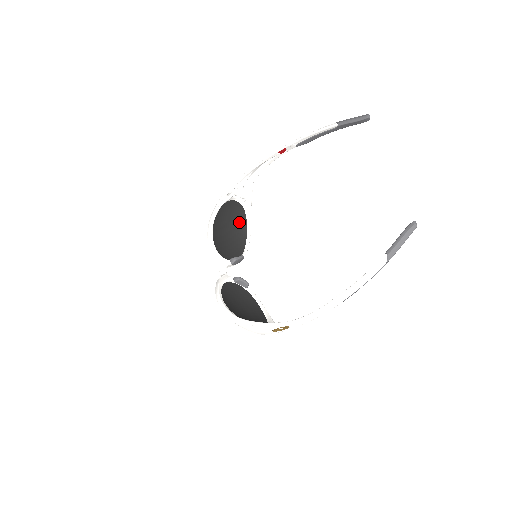
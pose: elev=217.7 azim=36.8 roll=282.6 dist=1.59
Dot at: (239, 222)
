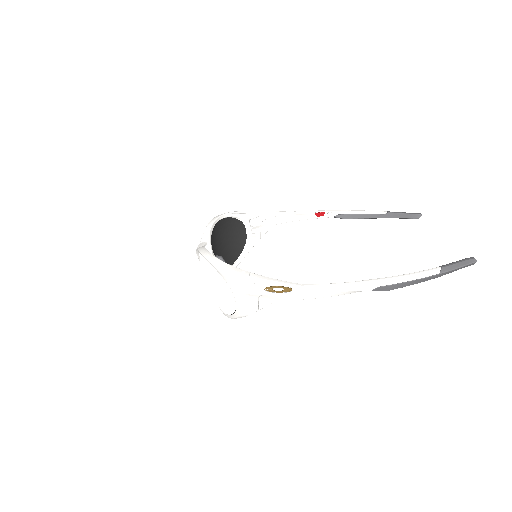
Dot at: (234, 248)
